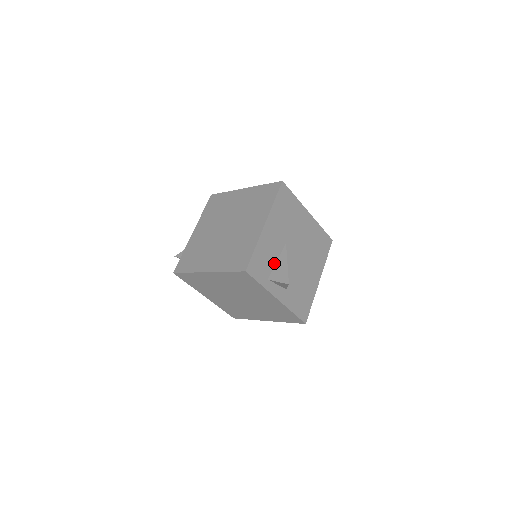
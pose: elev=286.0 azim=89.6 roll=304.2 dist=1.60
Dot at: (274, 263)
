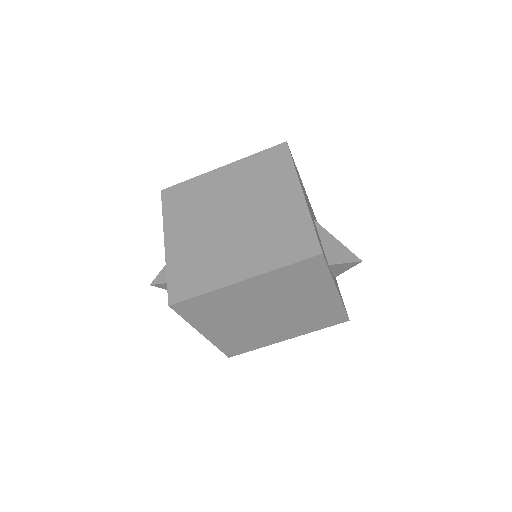
Dot at: (321, 244)
